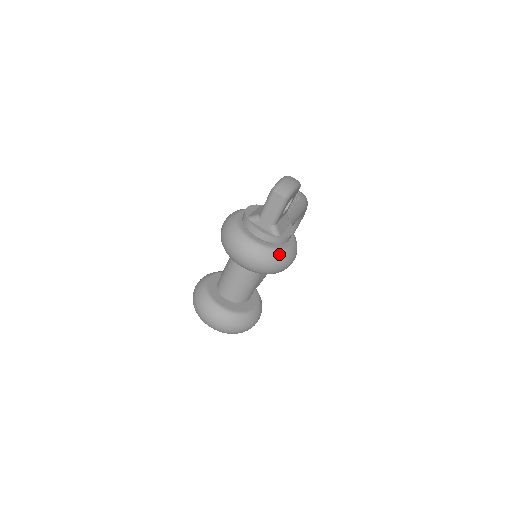
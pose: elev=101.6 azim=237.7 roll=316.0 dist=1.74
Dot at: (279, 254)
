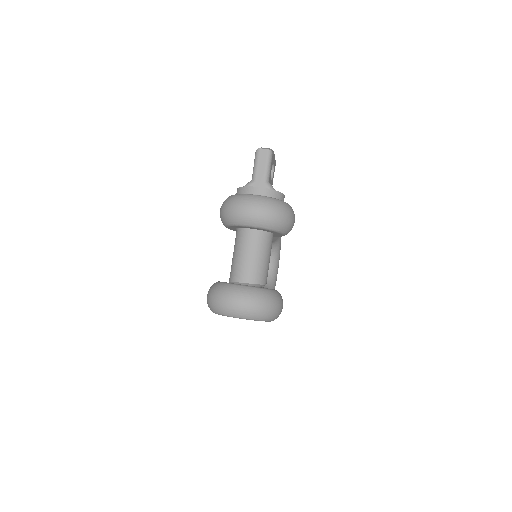
Dot at: (281, 202)
